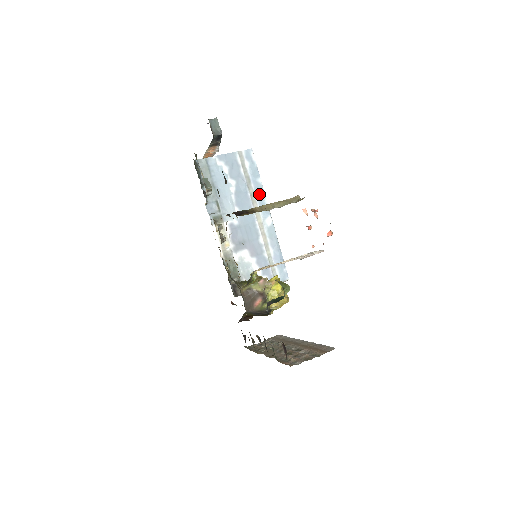
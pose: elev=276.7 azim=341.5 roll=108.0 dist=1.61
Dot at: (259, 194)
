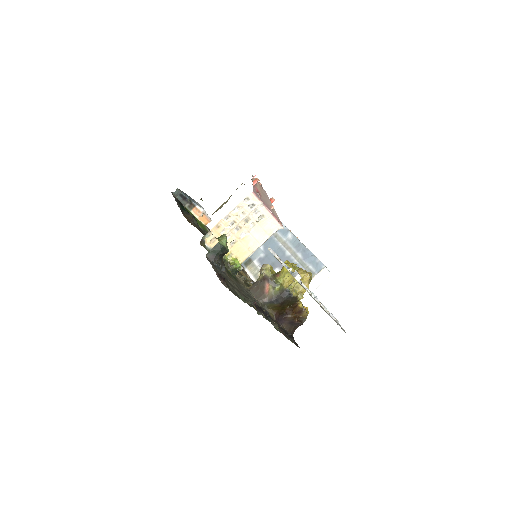
Dot at: occluded
